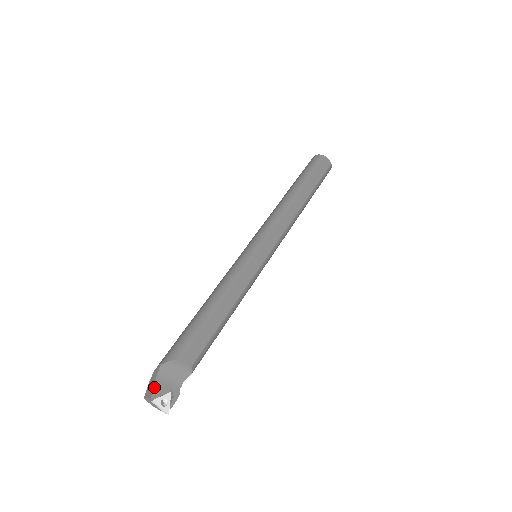
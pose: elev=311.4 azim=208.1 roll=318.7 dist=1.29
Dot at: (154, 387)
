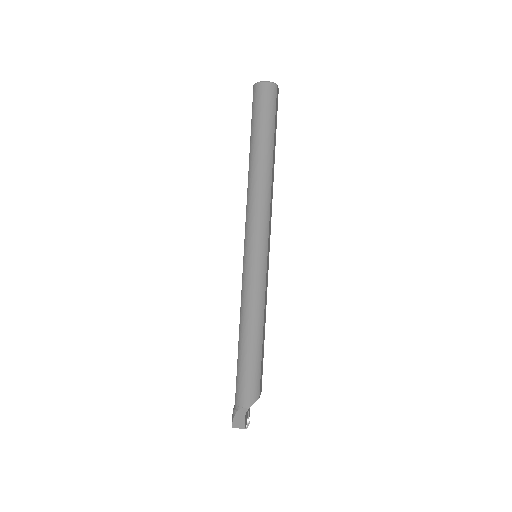
Dot at: (245, 422)
